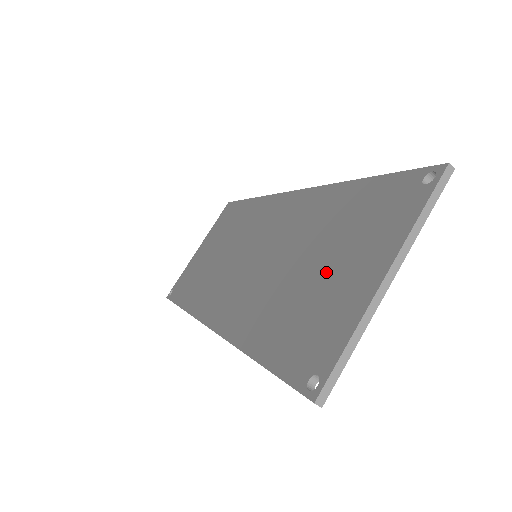
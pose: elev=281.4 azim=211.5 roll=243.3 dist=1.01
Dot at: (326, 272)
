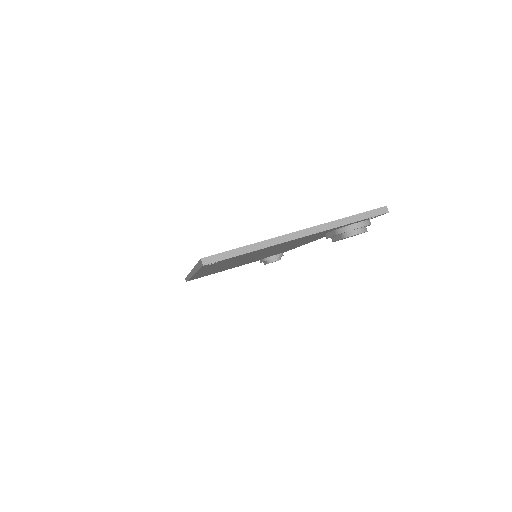
Dot at: occluded
